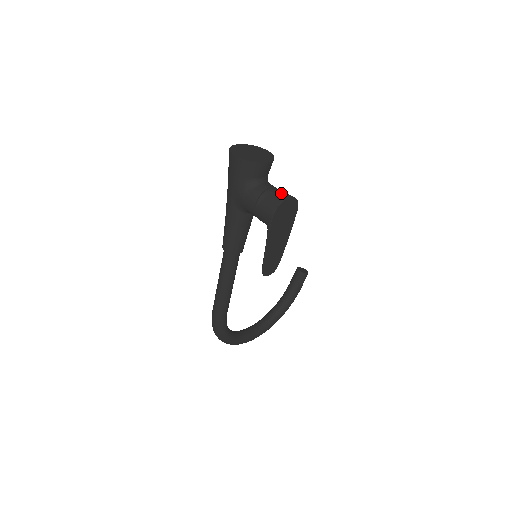
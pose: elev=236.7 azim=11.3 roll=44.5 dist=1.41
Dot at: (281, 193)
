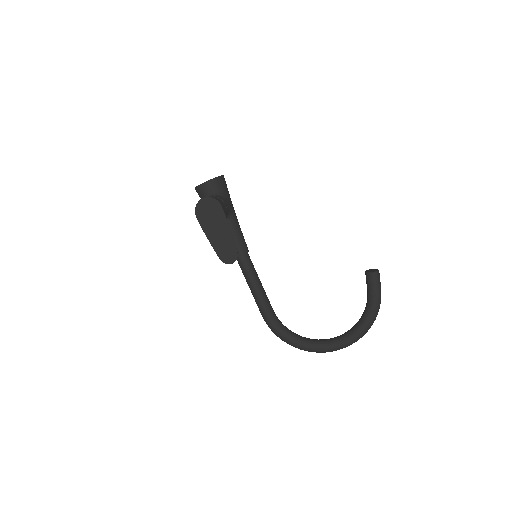
Dot at: occluded
